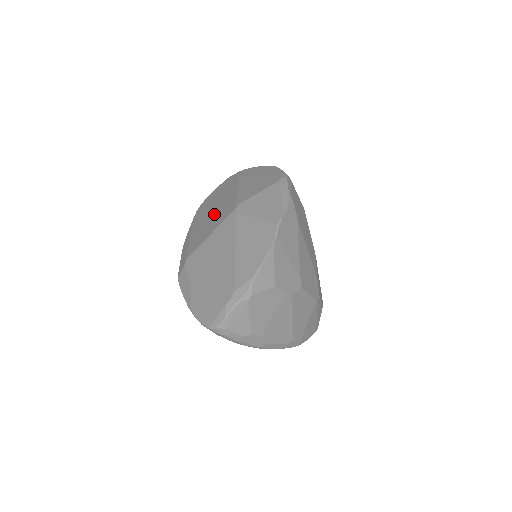
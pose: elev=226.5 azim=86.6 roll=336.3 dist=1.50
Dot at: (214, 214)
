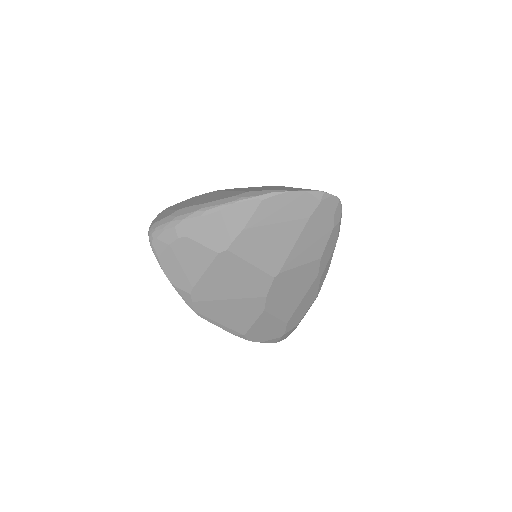
Dot at: occluded
